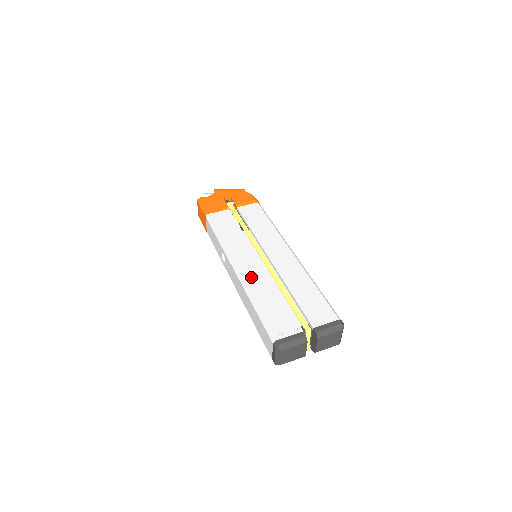
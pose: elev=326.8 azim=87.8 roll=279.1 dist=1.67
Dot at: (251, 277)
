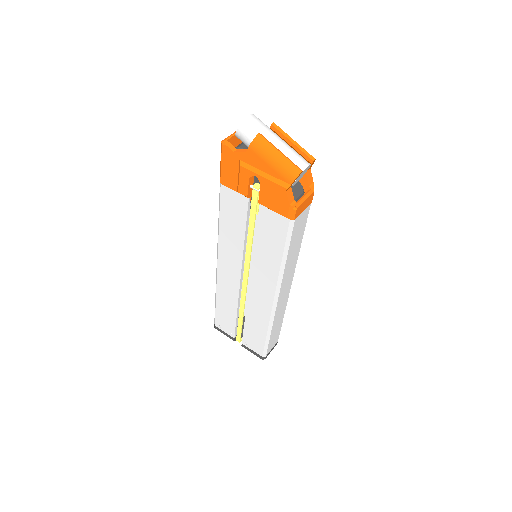
Dot at: (224, 284)
